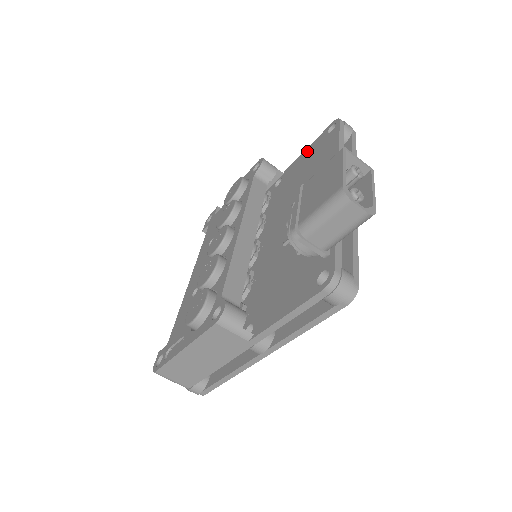
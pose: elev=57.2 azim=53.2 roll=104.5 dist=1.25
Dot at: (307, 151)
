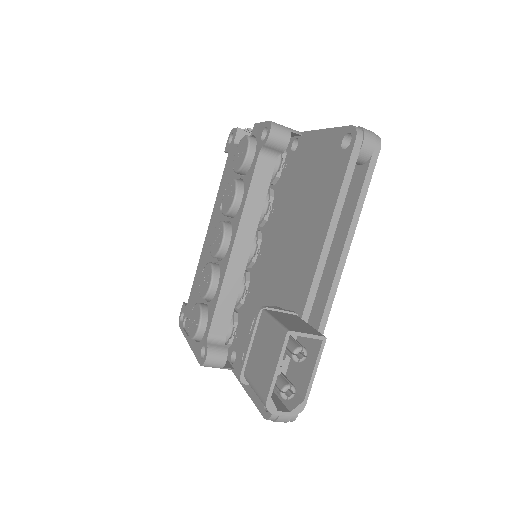
Dot at: (322, 138)
